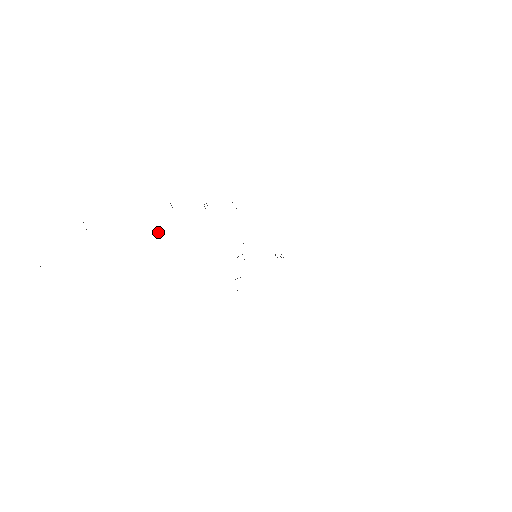
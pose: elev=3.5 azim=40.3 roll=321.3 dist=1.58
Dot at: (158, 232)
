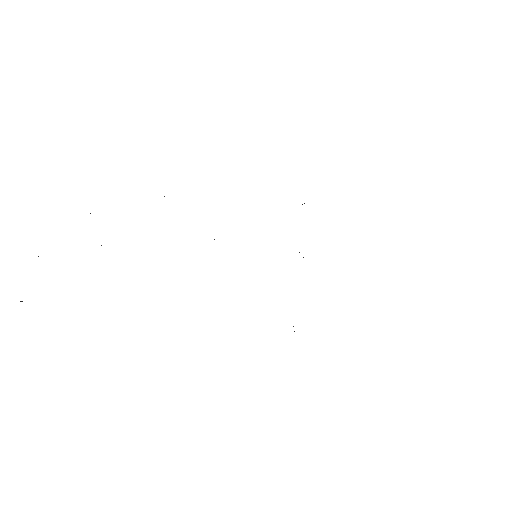
Dot at: occluded
